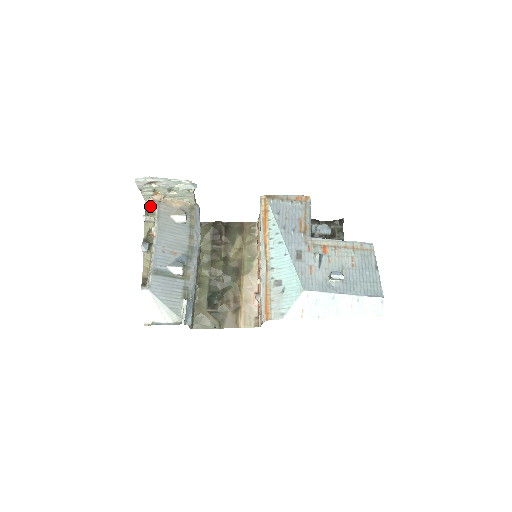
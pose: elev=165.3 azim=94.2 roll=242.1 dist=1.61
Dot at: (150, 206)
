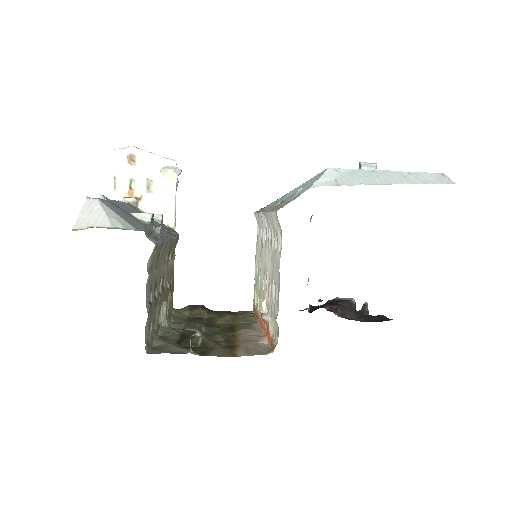
Dot at: occluded
